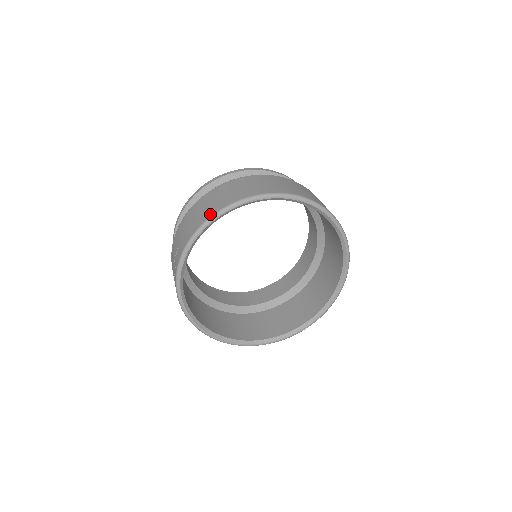
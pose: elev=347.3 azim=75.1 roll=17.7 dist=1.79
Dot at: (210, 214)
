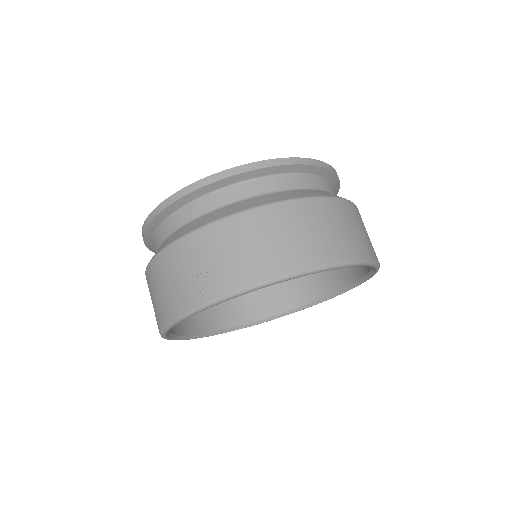
Dot at: (299, 265)
